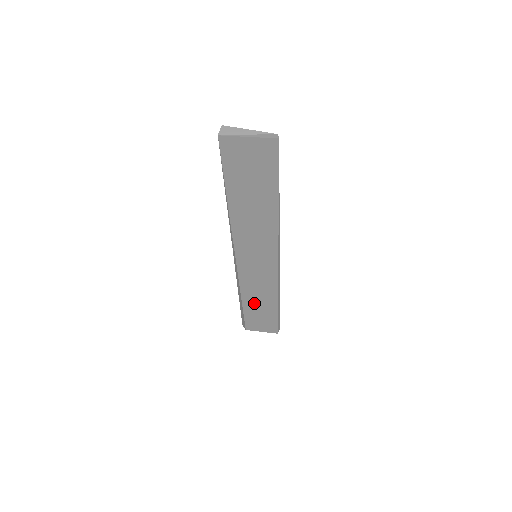
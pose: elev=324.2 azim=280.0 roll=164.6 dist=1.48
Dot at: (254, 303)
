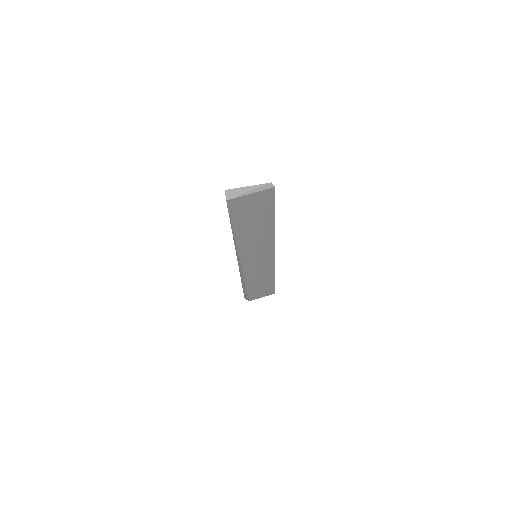
Dot at: (256, 284)
